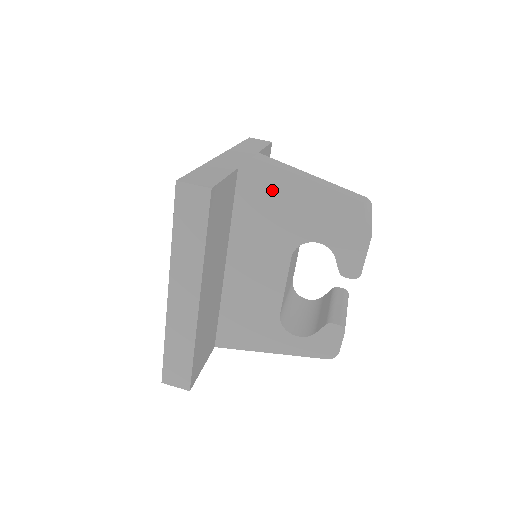
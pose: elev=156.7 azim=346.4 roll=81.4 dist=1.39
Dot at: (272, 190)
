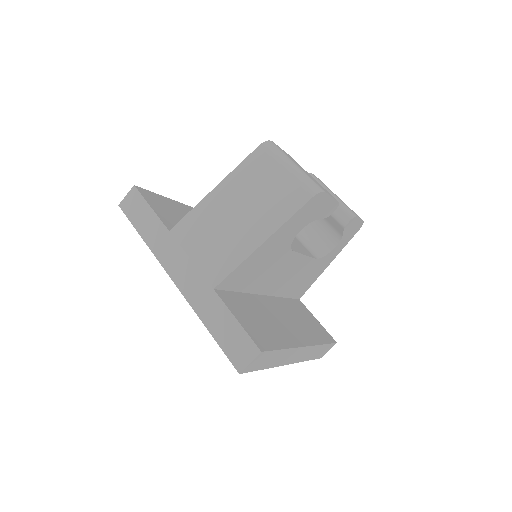
Dot at: (245, 264)
